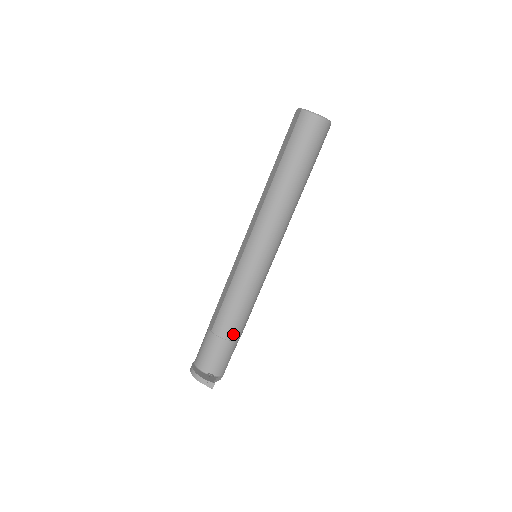
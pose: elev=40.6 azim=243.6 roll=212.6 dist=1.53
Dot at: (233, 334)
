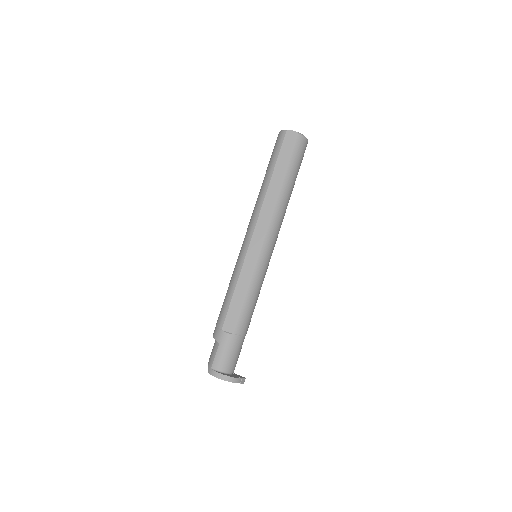
Dot at: occluded
